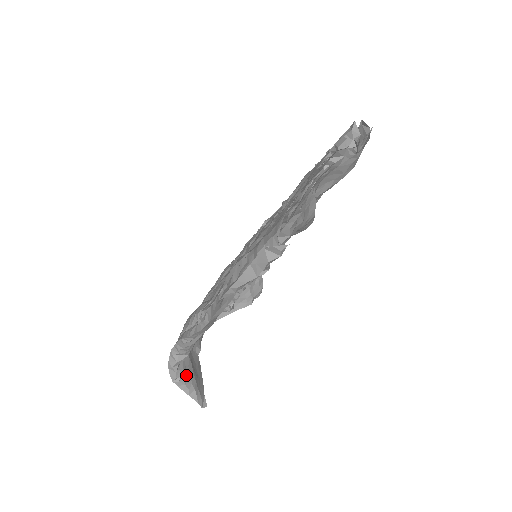
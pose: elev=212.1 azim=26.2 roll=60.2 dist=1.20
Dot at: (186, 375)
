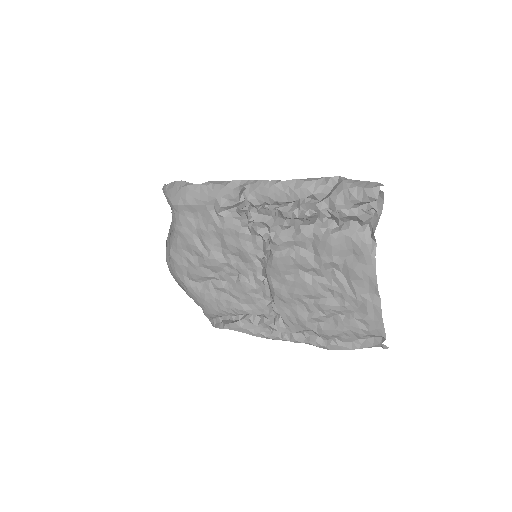
Dot at: occluded
